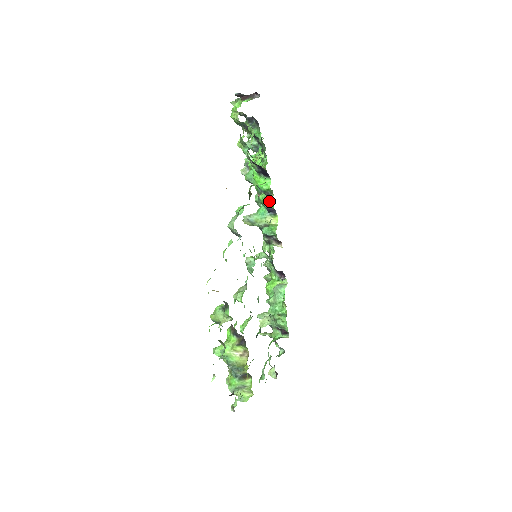
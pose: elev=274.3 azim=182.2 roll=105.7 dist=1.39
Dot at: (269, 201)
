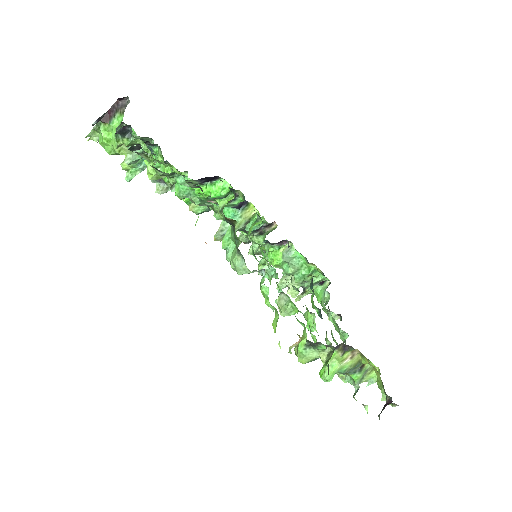
Dot at: (234, 199)
